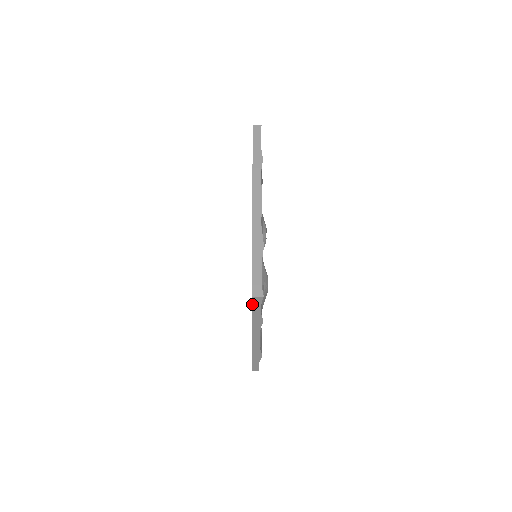
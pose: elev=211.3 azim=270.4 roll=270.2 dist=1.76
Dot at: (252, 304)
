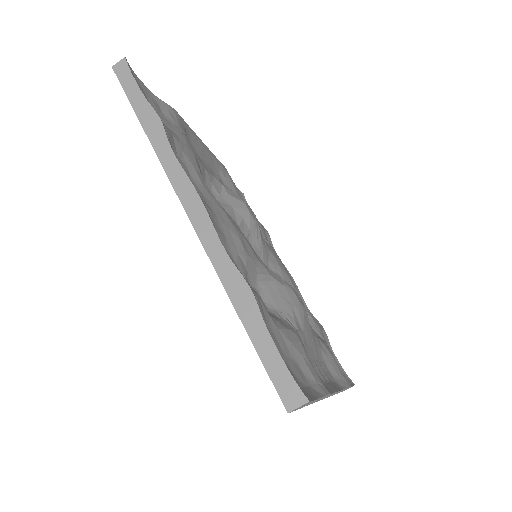
Dot at: occluded
